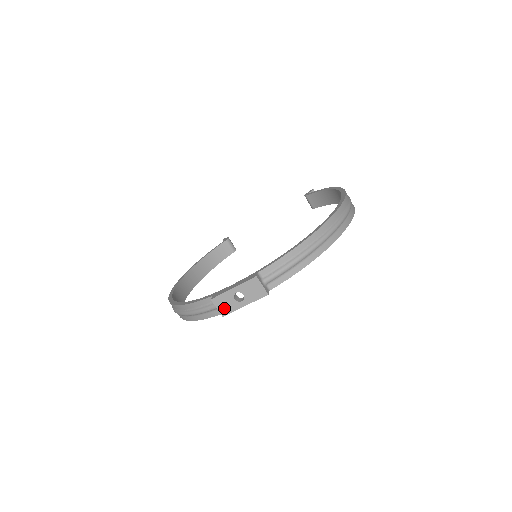
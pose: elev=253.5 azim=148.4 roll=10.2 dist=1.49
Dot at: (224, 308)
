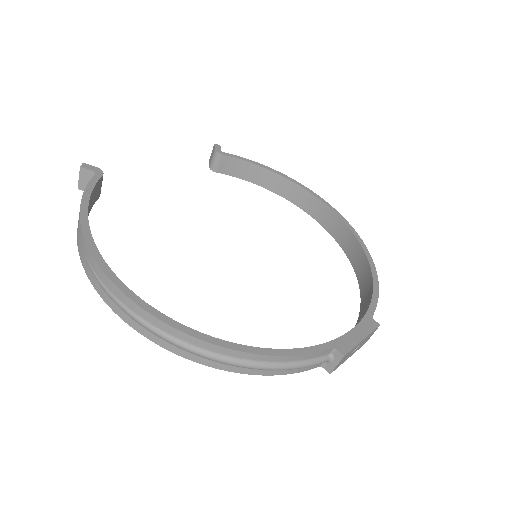
Dot at: (340, 364)
